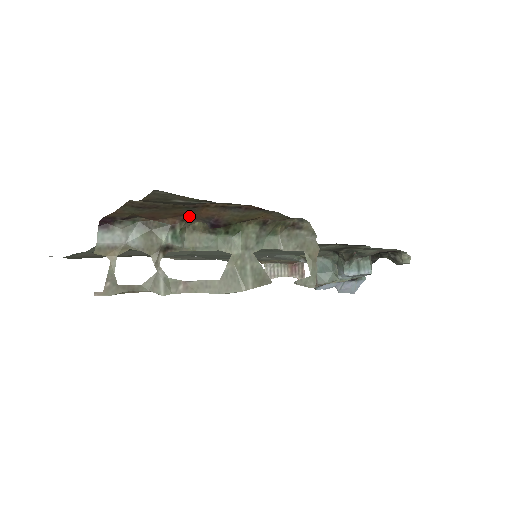
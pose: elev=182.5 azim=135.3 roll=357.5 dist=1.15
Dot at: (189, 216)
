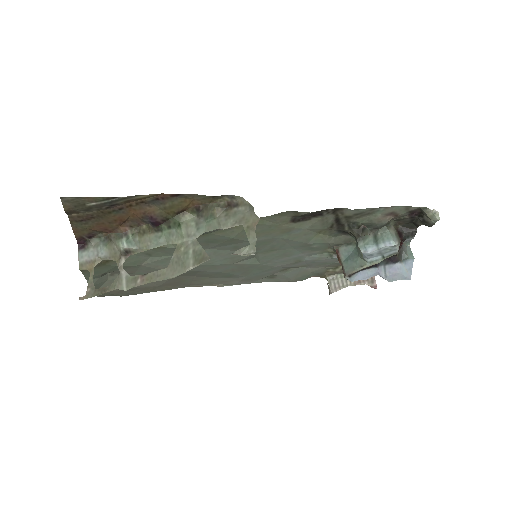
Dot at: (132, 221)
